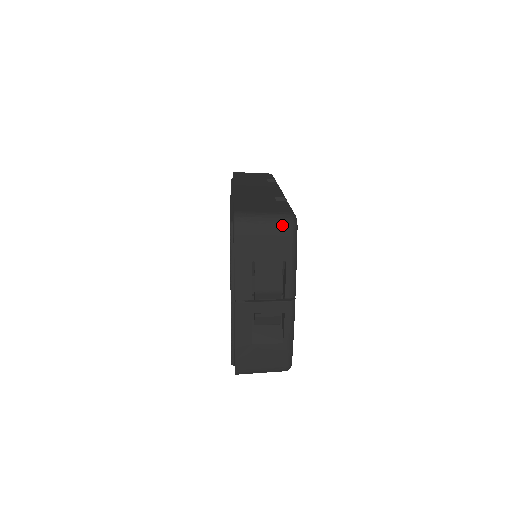
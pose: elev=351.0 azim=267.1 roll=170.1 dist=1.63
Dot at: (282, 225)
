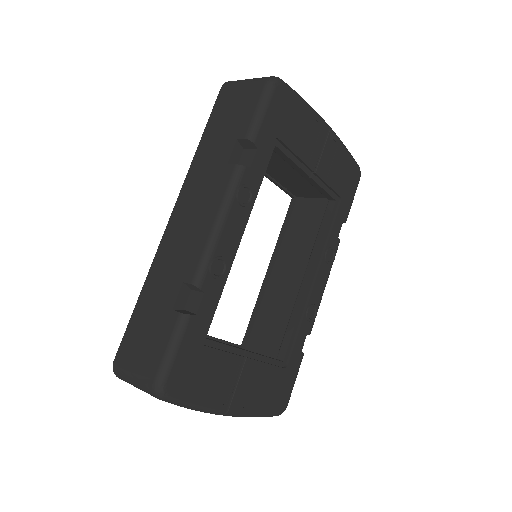
Dot at: (150, 394)
